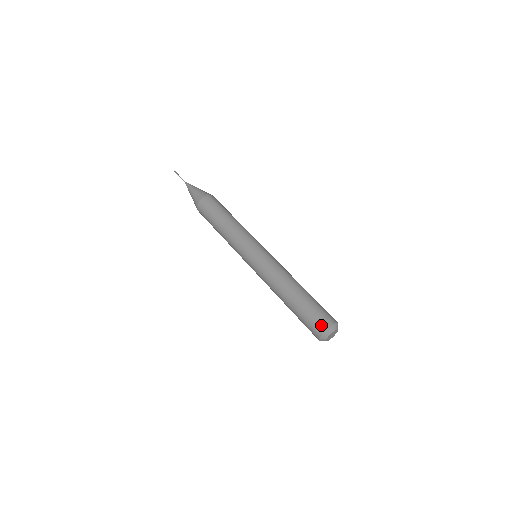
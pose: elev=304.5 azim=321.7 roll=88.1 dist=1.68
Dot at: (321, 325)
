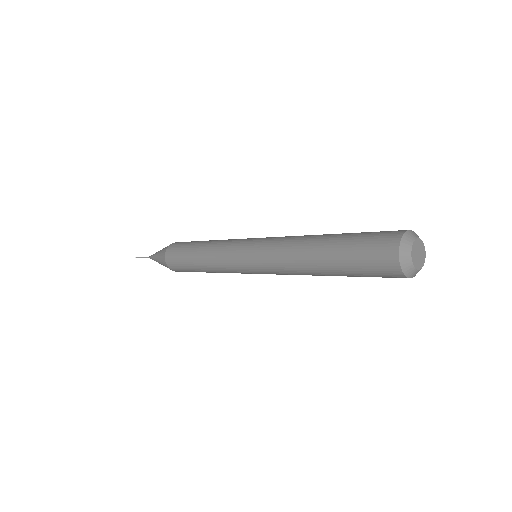
Dot at: occluded
